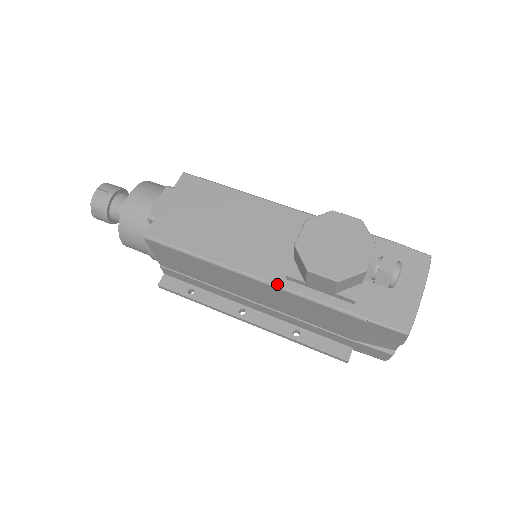
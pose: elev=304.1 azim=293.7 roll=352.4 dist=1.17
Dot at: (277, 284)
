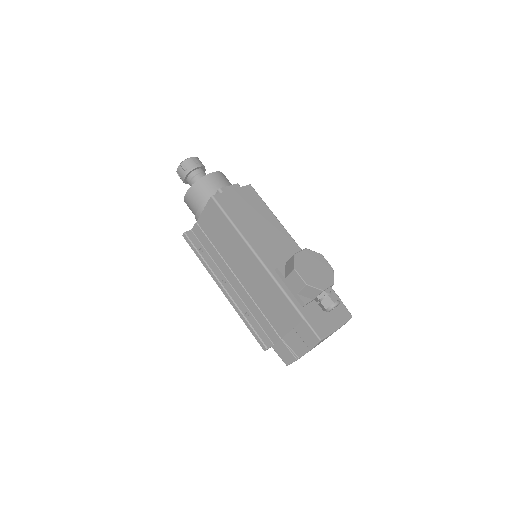
Dot at: (269, 269)
